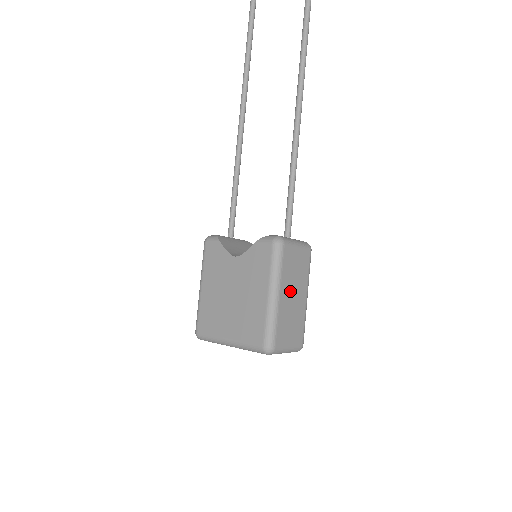
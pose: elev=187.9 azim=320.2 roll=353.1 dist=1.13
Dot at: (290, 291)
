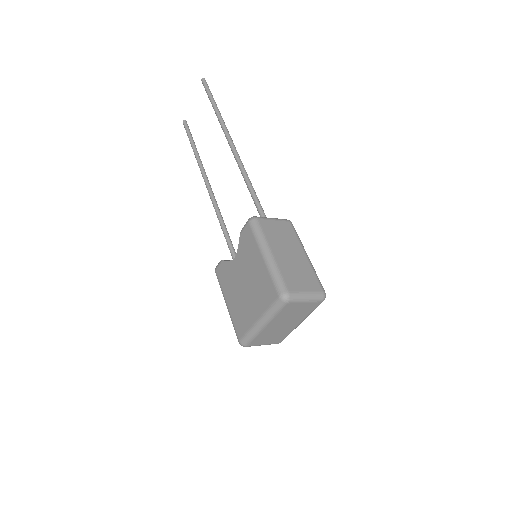
Dot at: (283, 250)
